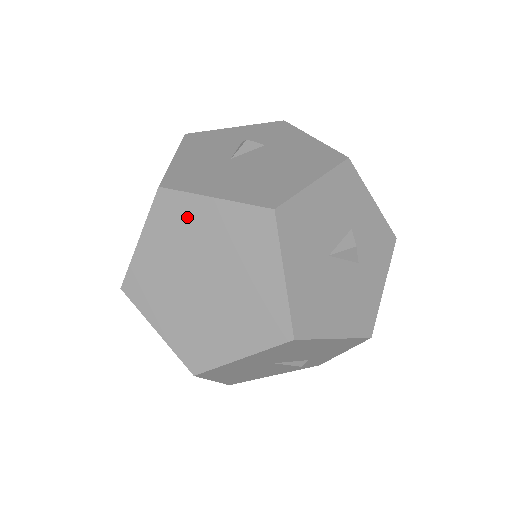
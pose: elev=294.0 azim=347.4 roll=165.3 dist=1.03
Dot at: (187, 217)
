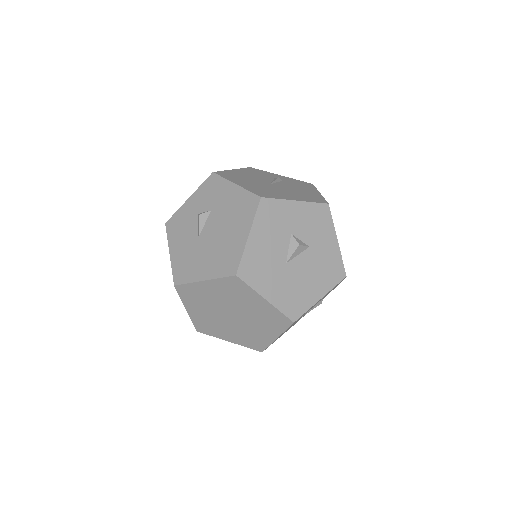
Dot at: (199, 293)
